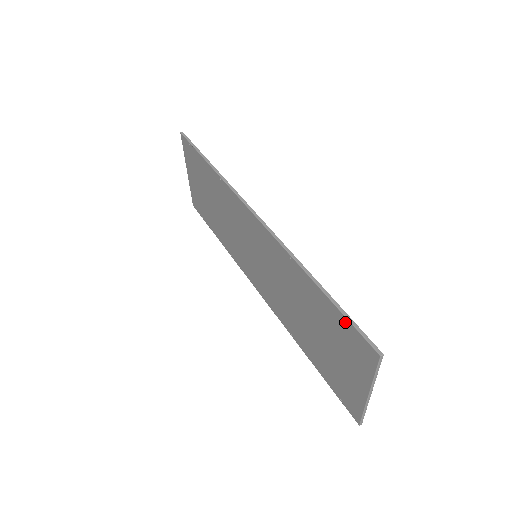
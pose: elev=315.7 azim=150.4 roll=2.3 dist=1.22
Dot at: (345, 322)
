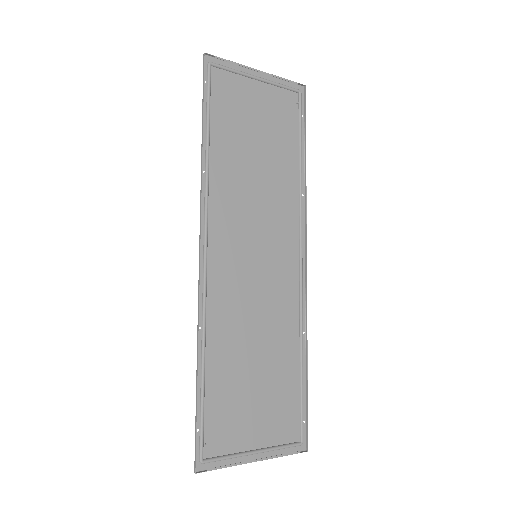
Dot at: (201, 422)
